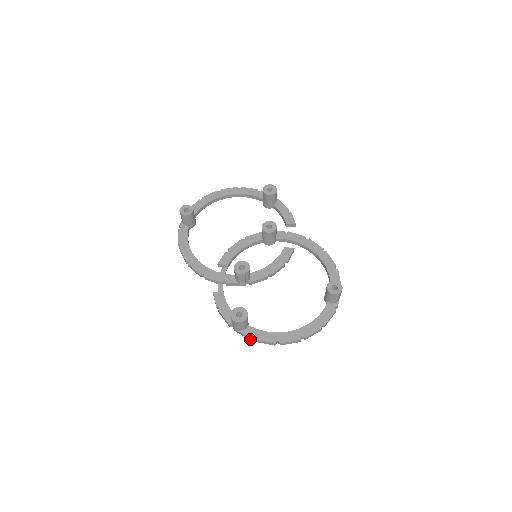
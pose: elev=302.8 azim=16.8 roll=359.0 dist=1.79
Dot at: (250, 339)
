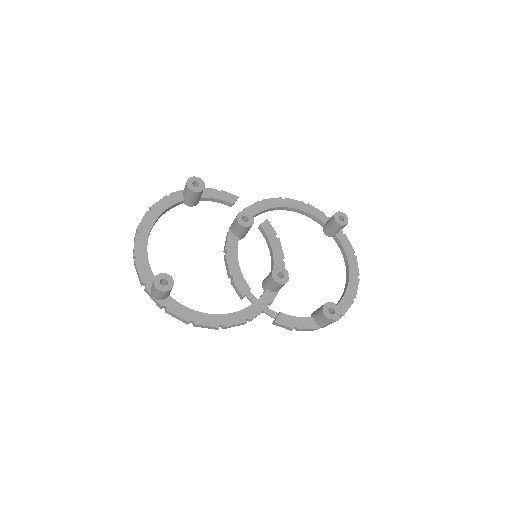
Dot at: occluded
